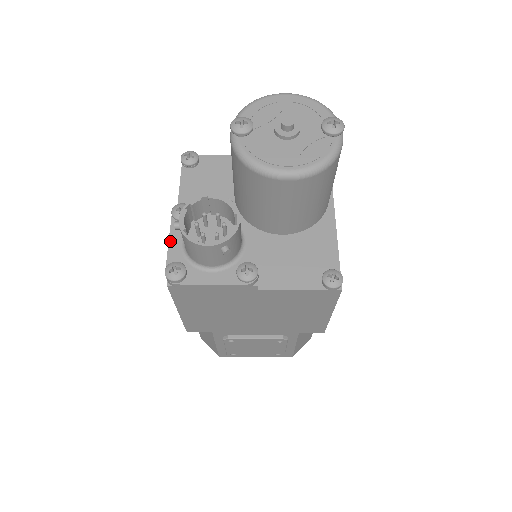
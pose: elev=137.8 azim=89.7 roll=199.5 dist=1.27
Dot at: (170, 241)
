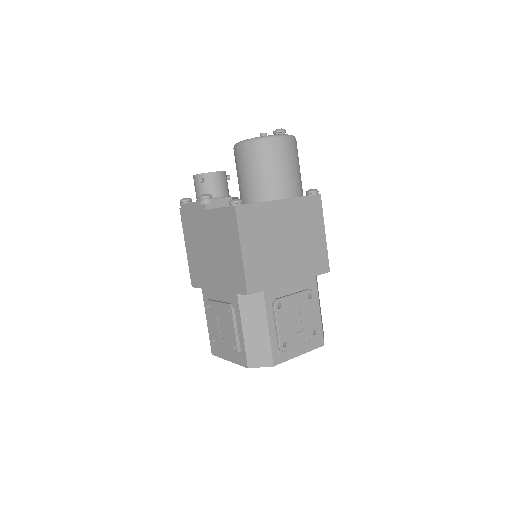
Dot at: occluded
